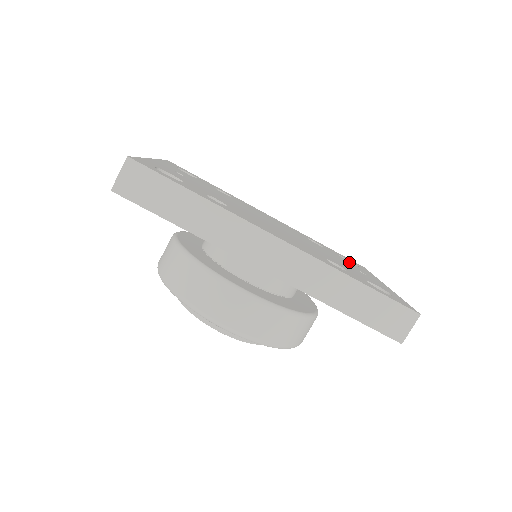
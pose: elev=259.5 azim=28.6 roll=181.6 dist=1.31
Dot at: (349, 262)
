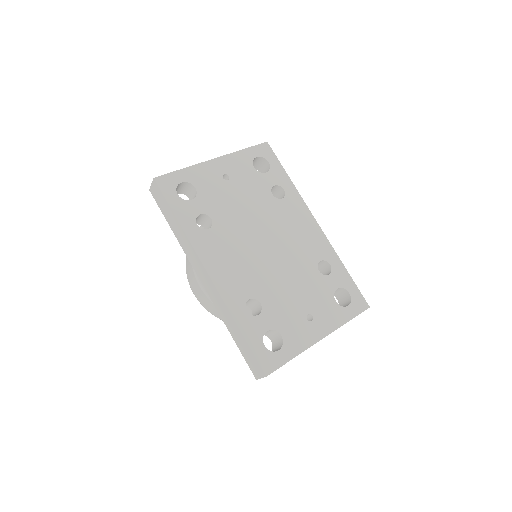
Dot at: (331, 300)
